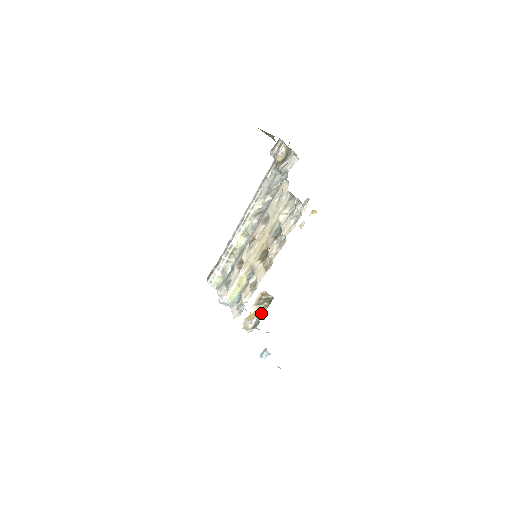
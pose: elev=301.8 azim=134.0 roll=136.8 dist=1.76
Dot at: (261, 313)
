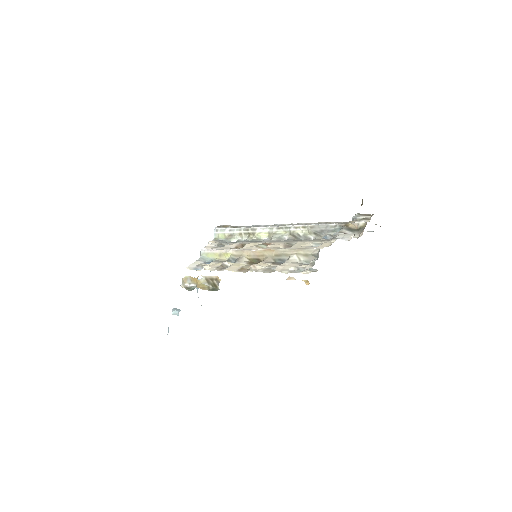
Dot at: (201, 287)
